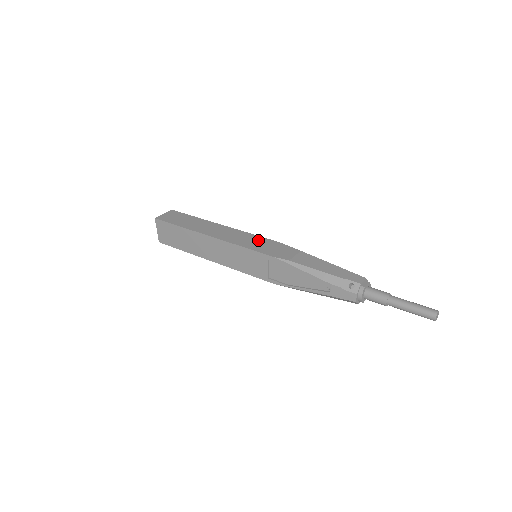
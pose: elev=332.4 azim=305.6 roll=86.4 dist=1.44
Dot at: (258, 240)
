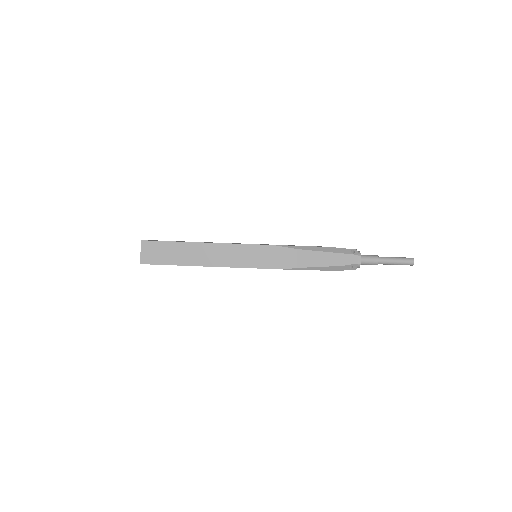
Dot at: (255, 252)
